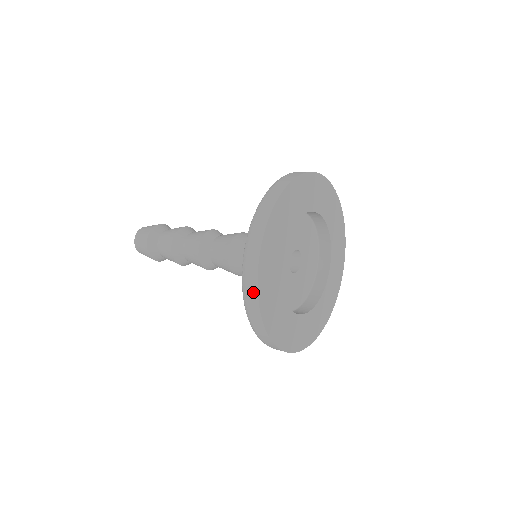
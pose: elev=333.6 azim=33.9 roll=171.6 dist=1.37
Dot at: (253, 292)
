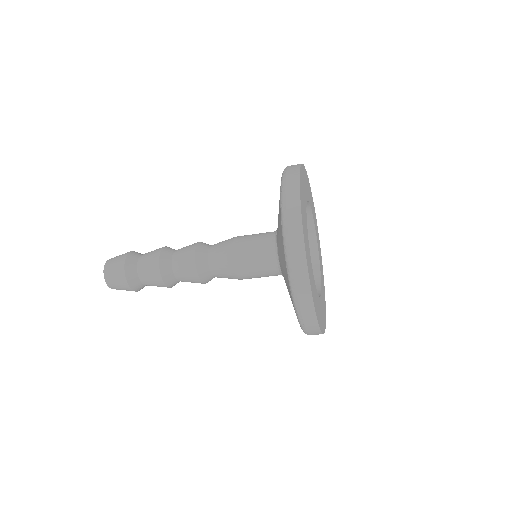
Dot at: (314, 326)
